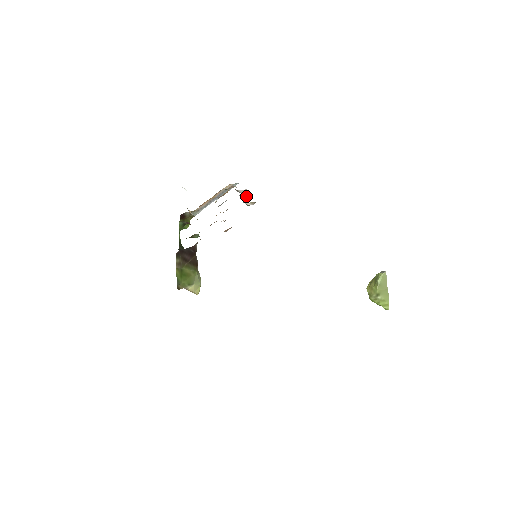
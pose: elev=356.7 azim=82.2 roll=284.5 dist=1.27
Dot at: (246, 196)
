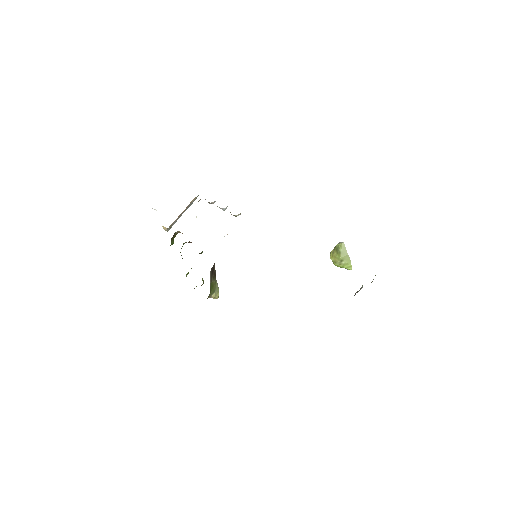
Dot at: (226, 208)
